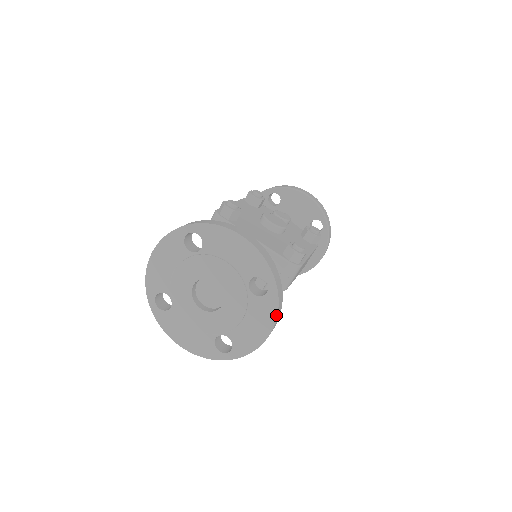
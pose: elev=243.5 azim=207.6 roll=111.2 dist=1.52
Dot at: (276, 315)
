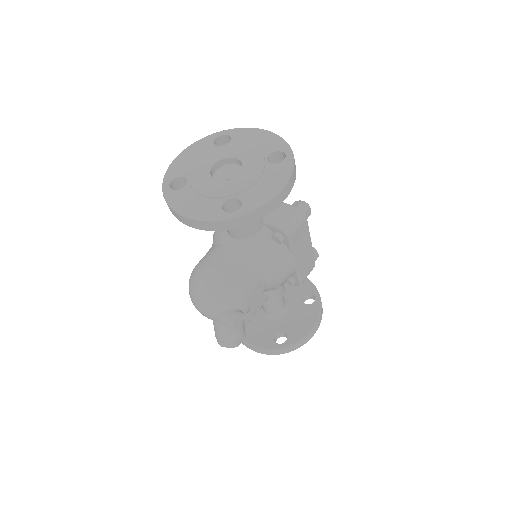
Dot at: (291, 174)
